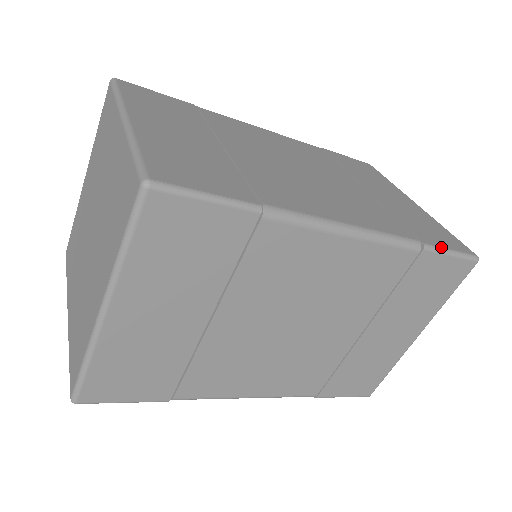
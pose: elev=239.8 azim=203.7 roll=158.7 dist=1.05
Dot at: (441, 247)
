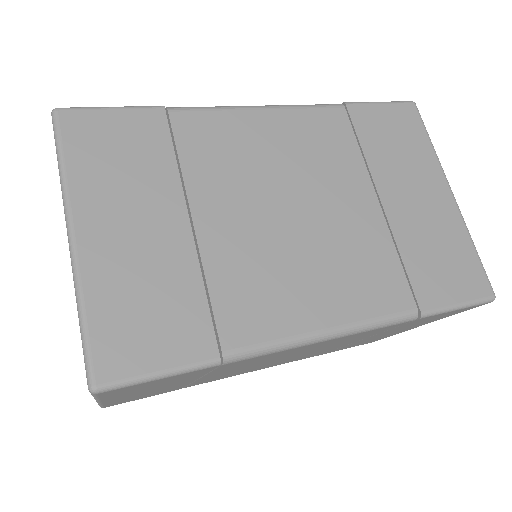
Dot at: (445, 307)
